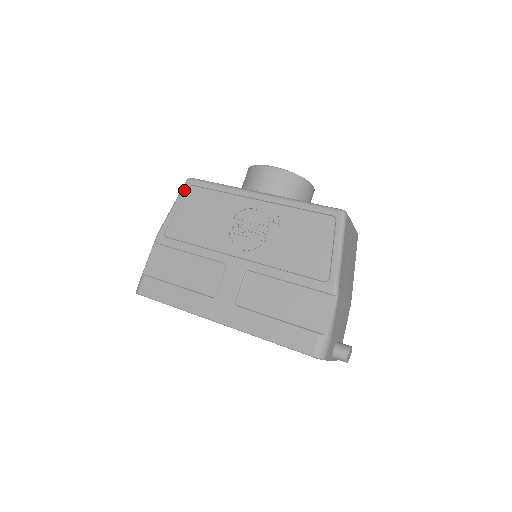
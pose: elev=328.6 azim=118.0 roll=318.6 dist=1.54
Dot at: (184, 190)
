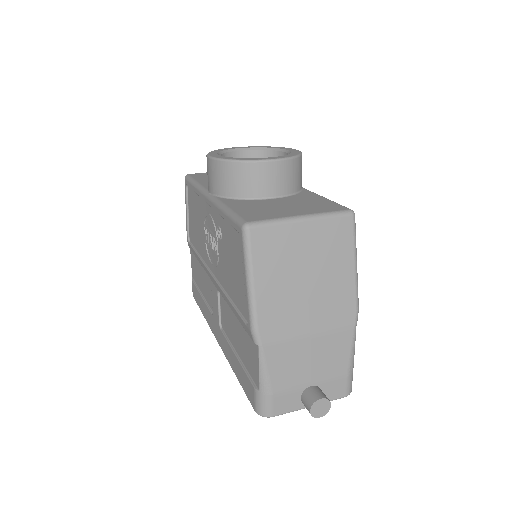
Dot at: (185, 191)
